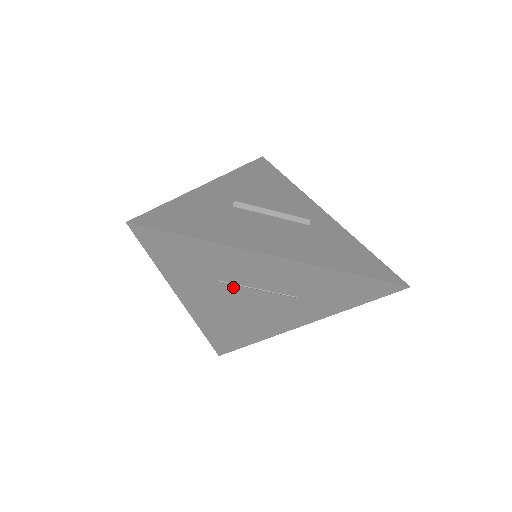
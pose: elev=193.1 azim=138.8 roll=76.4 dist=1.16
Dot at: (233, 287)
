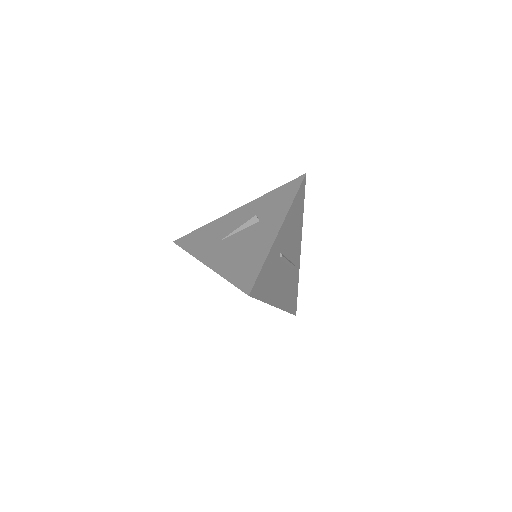
Dot at: occluded
